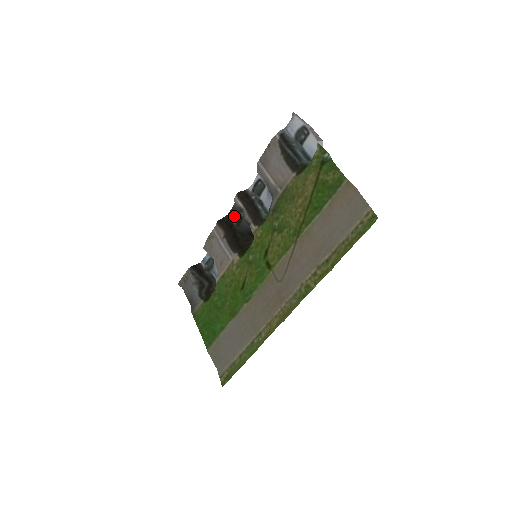
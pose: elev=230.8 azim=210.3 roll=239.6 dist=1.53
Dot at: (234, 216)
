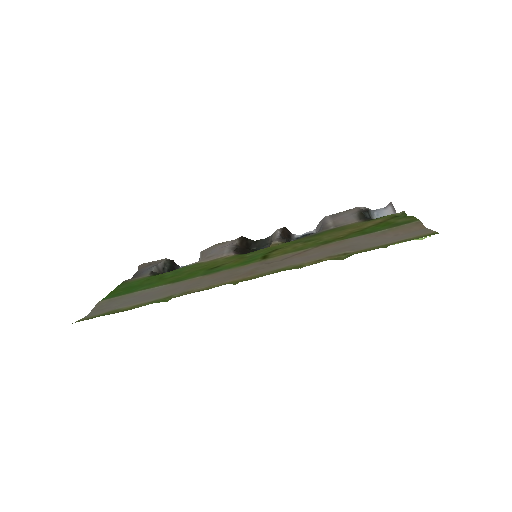
Dot at: (259, 246)
